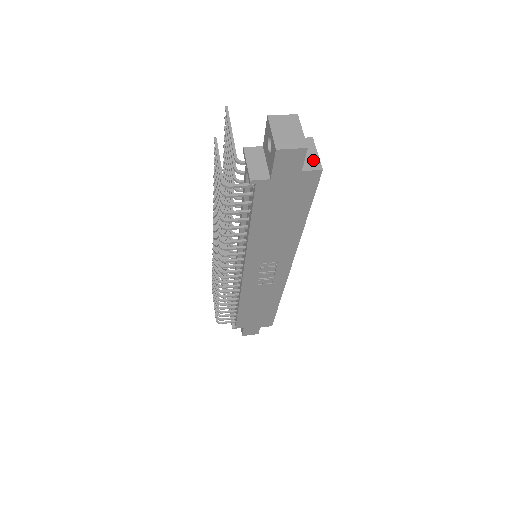
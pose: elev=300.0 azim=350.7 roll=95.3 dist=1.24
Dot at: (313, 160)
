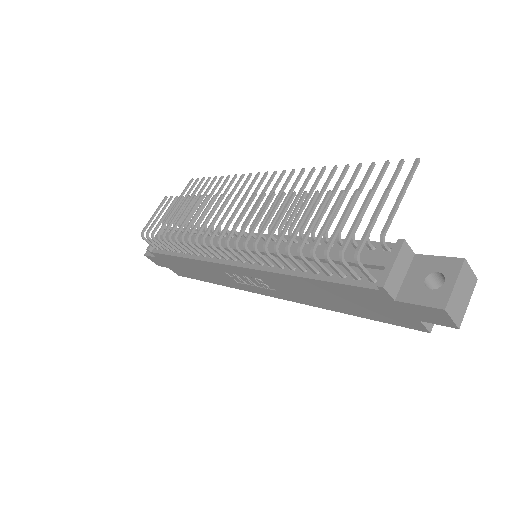
Dot at: occluded
